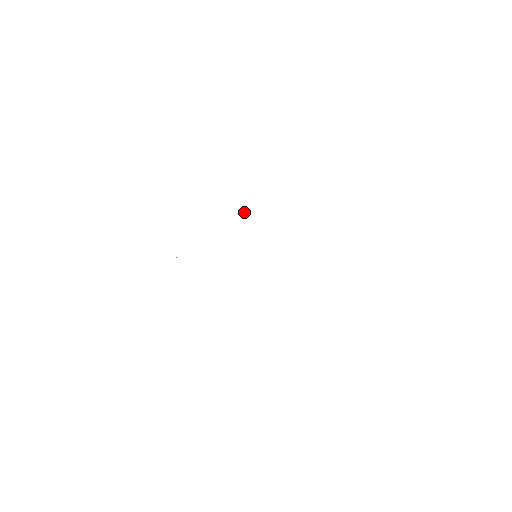
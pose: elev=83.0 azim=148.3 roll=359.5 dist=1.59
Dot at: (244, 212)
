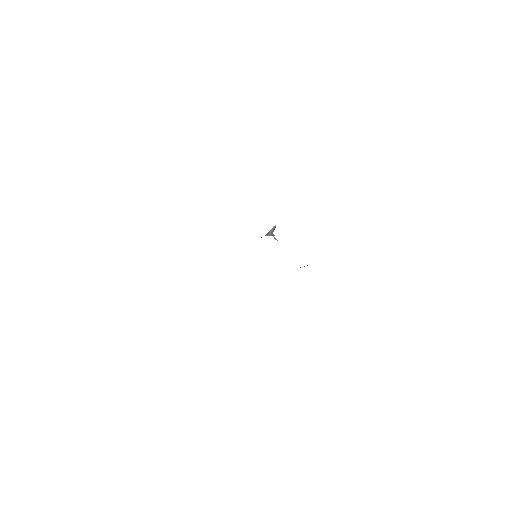
Dot at: occluded
